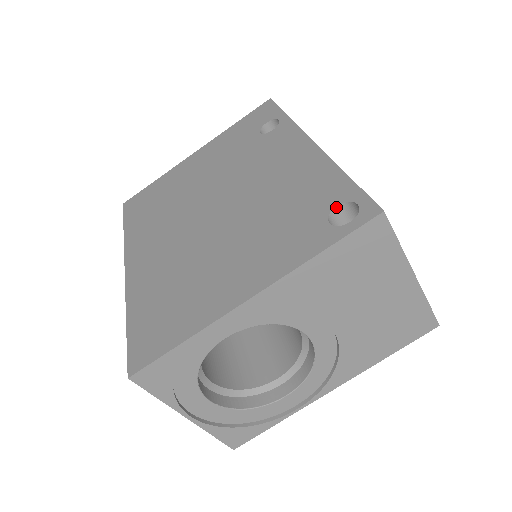
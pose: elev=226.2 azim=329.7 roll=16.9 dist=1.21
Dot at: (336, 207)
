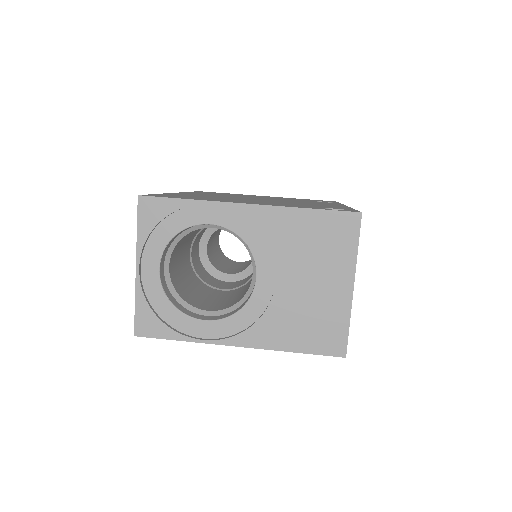
Dot at: (335, 209)
